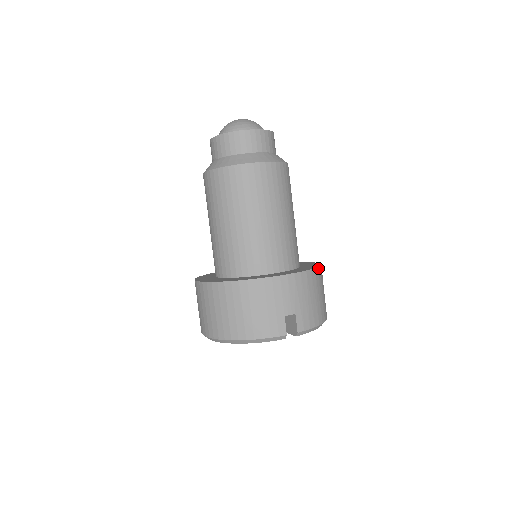
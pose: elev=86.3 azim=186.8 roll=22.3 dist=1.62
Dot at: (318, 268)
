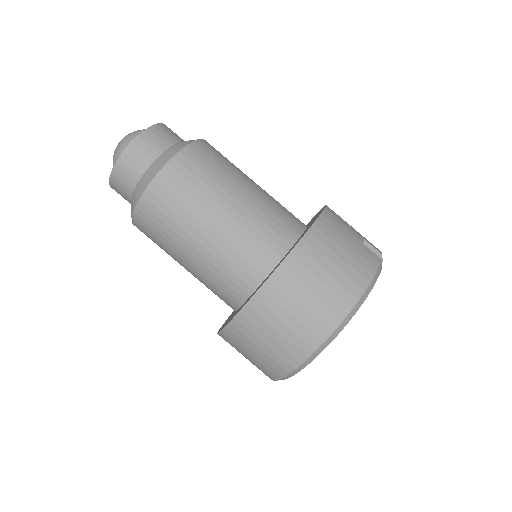
Dot at: occluded
